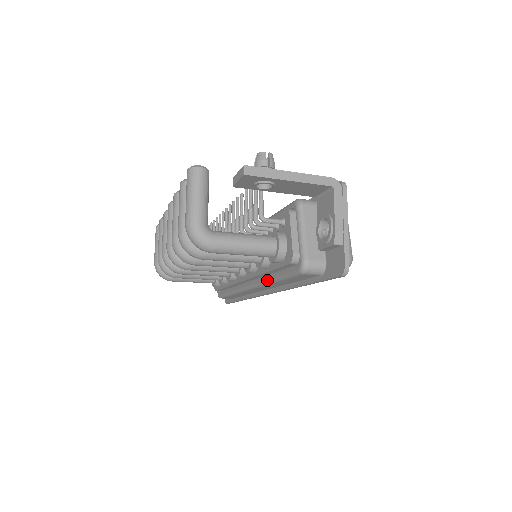
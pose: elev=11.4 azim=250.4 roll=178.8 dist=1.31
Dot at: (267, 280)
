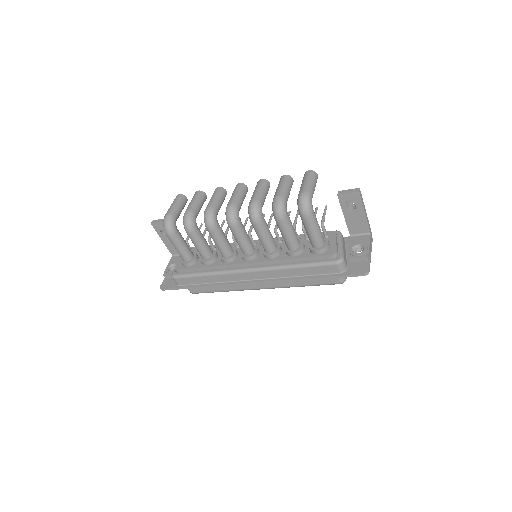
Dot at: (285, 265)
